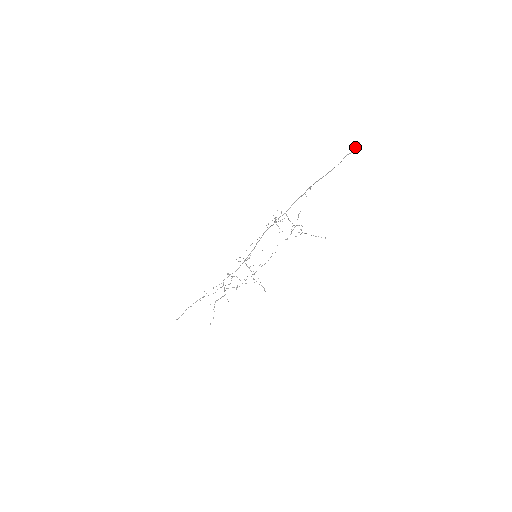
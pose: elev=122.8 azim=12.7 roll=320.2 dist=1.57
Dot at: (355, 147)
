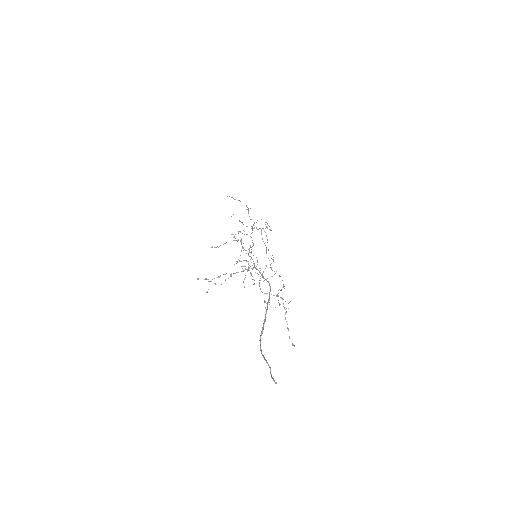
Dot at: occluded
